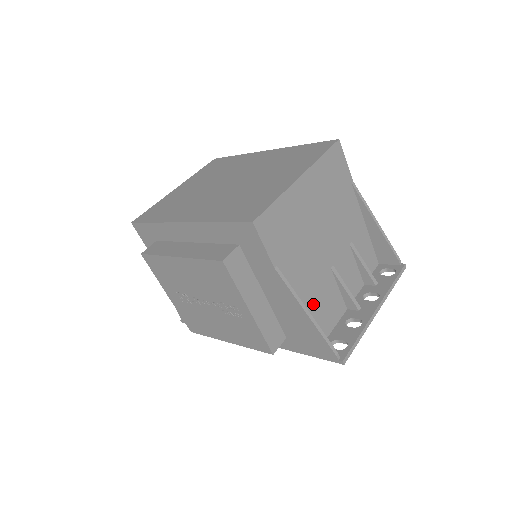
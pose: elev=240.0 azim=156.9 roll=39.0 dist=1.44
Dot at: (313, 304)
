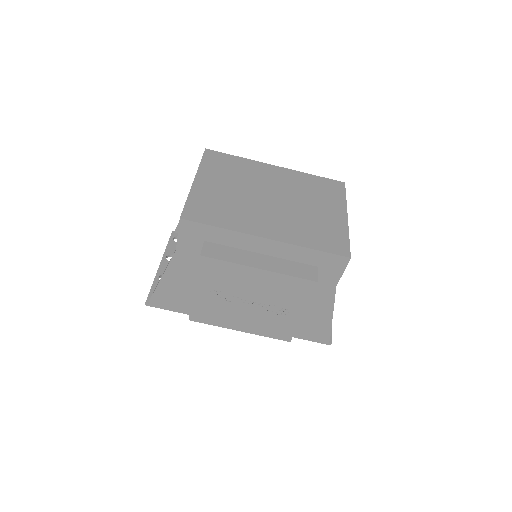
Dot at: occluded
